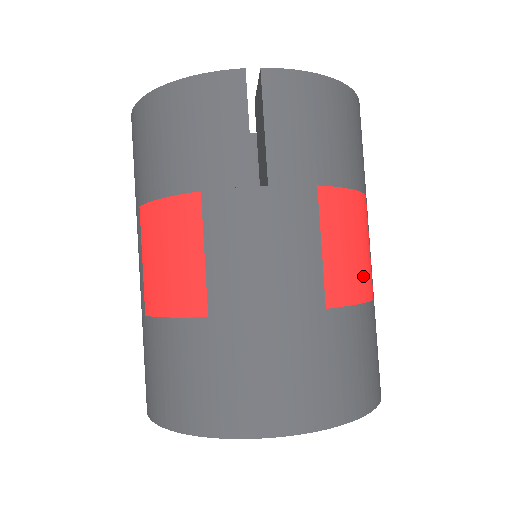
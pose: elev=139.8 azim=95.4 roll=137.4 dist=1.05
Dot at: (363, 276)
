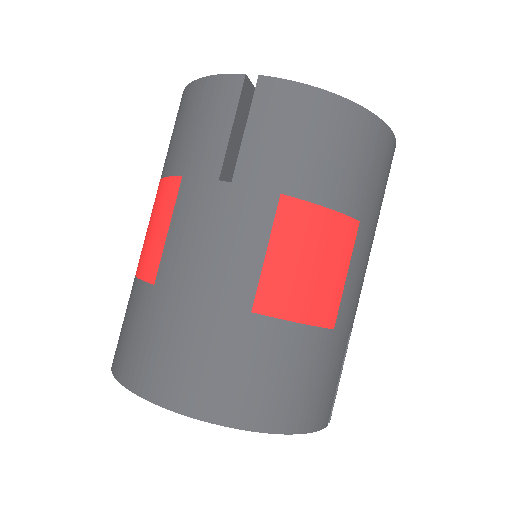
Dot at: (316, 298)
